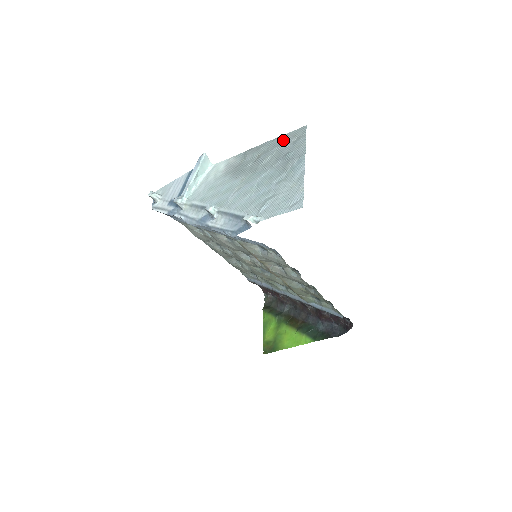
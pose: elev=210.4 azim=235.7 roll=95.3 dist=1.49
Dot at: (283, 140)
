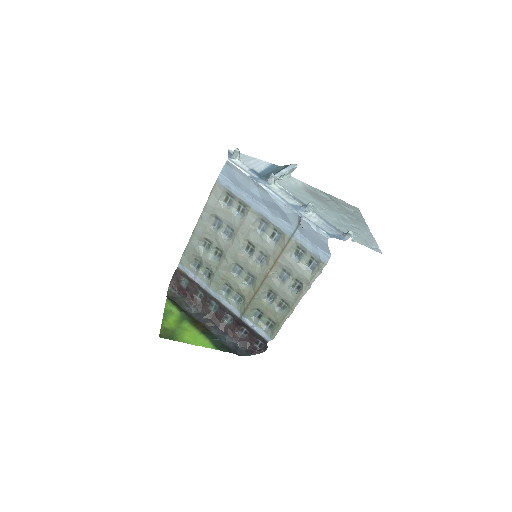
Dot at: (345, 204)
